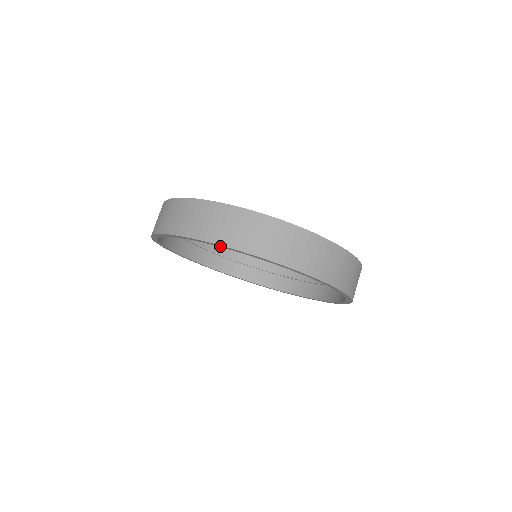
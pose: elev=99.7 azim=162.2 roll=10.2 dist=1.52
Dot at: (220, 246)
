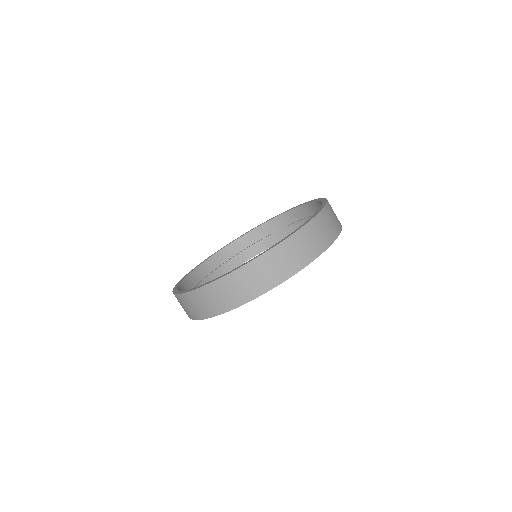
Dot at: (266, 291)
